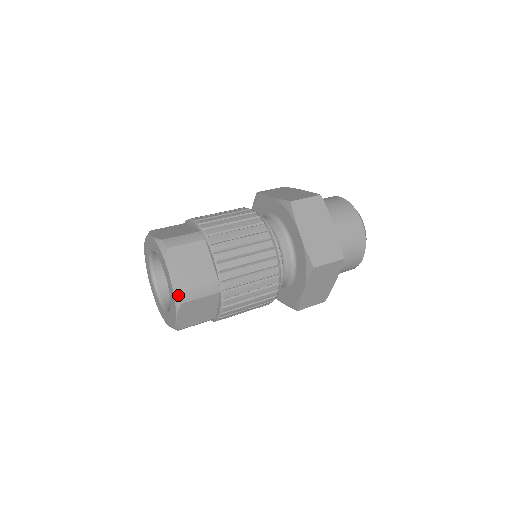
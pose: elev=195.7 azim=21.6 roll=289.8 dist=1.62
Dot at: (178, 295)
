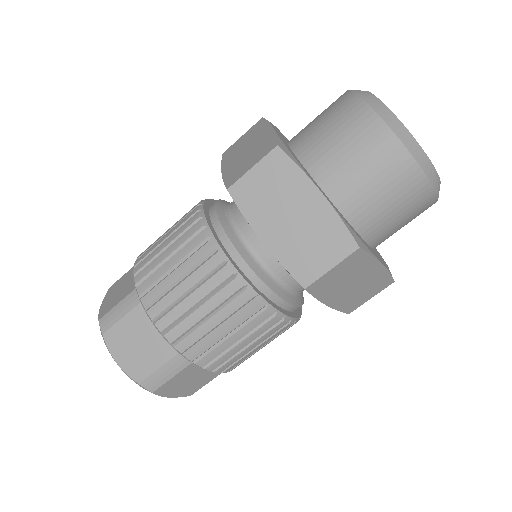
Dot at: (141, 386)
